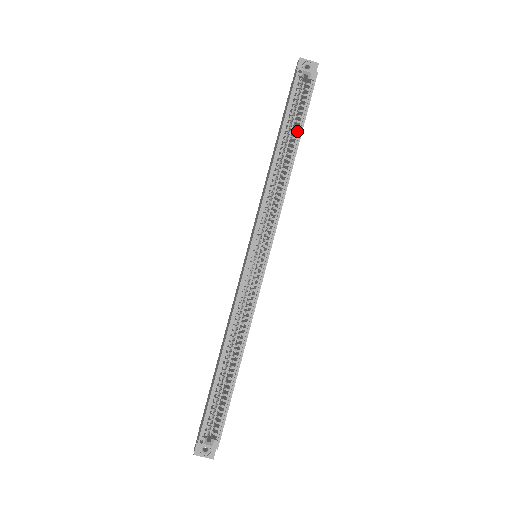
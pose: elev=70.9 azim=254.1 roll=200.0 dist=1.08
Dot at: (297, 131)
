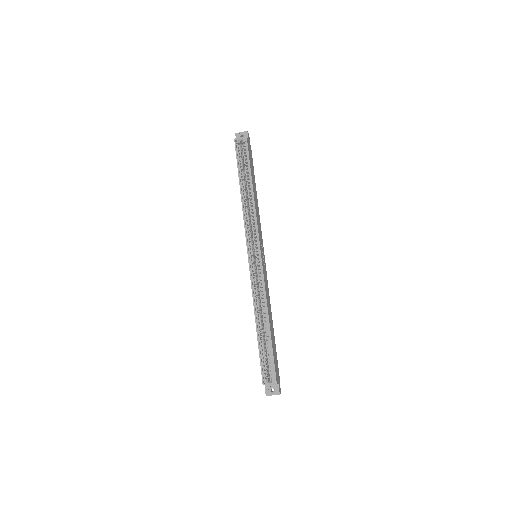
Dot at: (249, 173)
